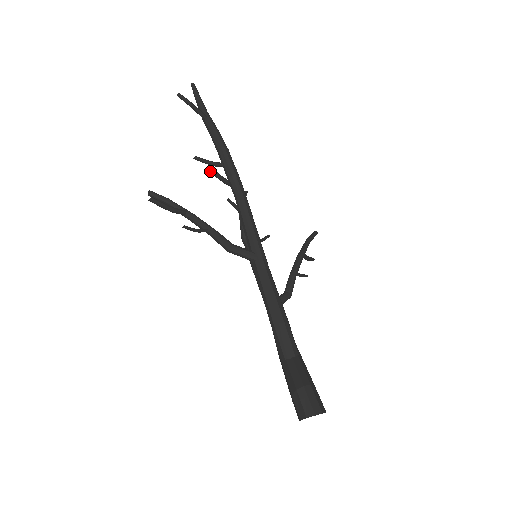
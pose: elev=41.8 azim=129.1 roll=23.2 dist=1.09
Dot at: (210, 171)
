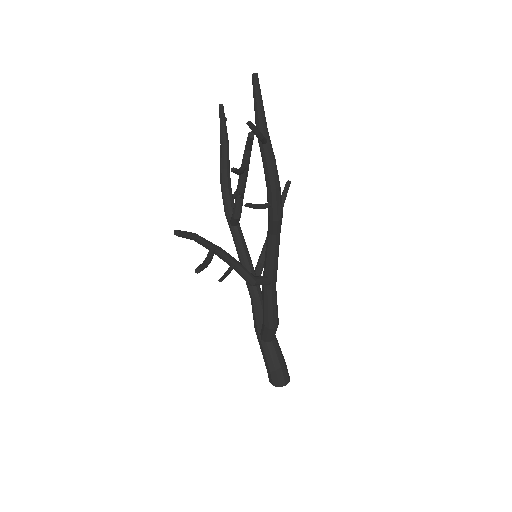
Dot at: (233, 172)
